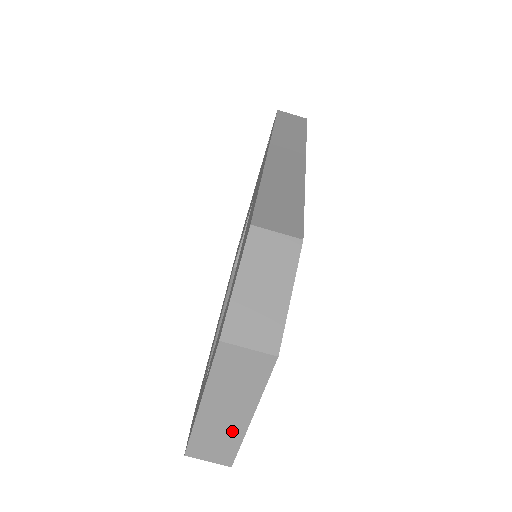
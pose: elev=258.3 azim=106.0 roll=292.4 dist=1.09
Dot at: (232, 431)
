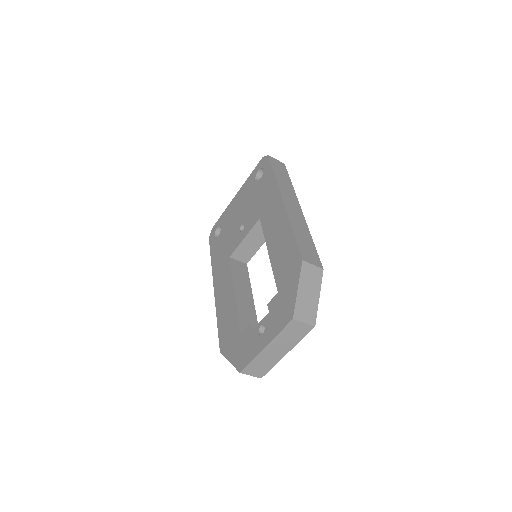
Dot at: (273, 360)
